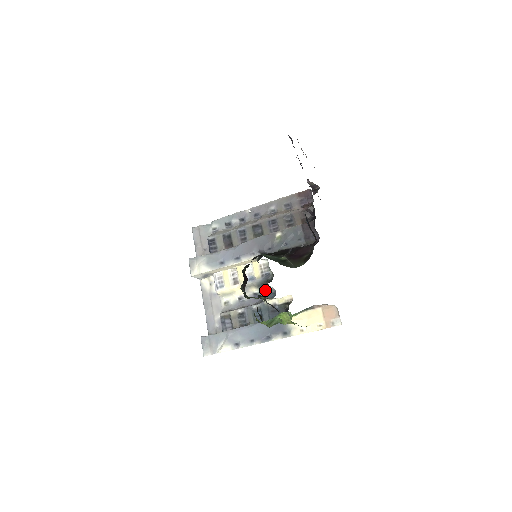
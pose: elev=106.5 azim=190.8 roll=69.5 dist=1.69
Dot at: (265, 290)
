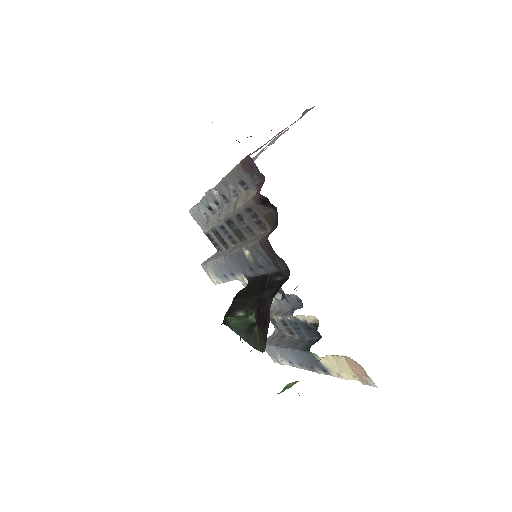
Dot at: (290, 296)
